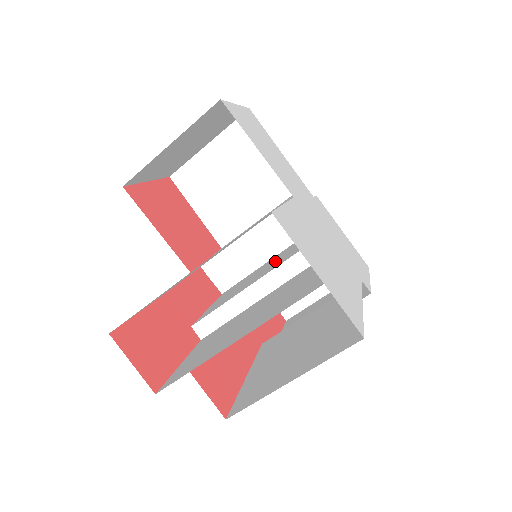
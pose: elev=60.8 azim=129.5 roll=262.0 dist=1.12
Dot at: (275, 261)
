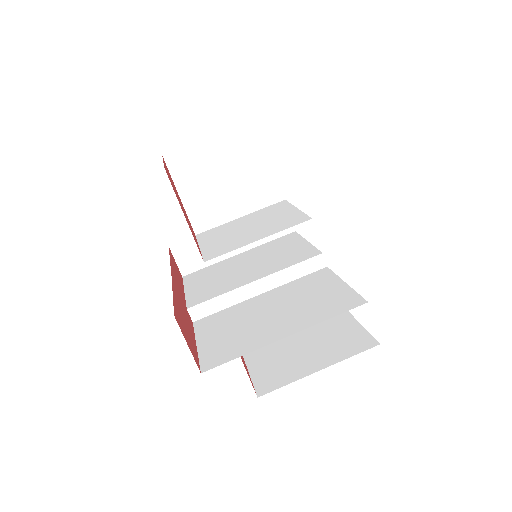
Dot at: (259, 261)
